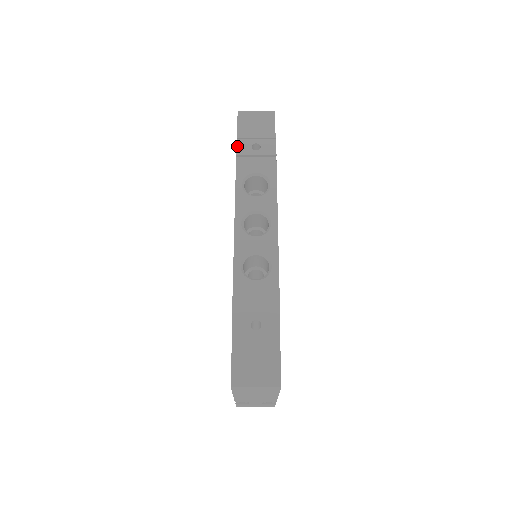
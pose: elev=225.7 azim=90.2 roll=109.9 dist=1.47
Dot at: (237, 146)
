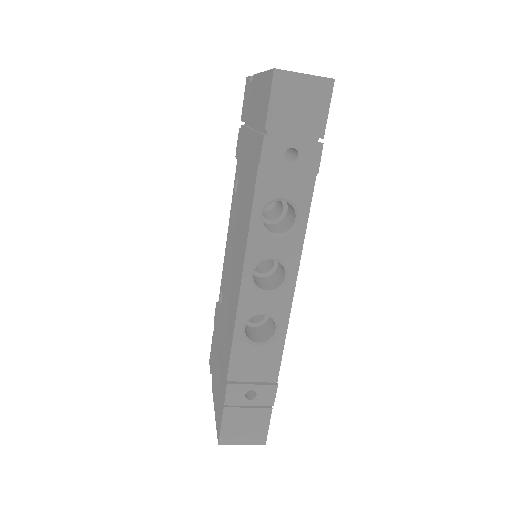
Dot at: (263, 149)
